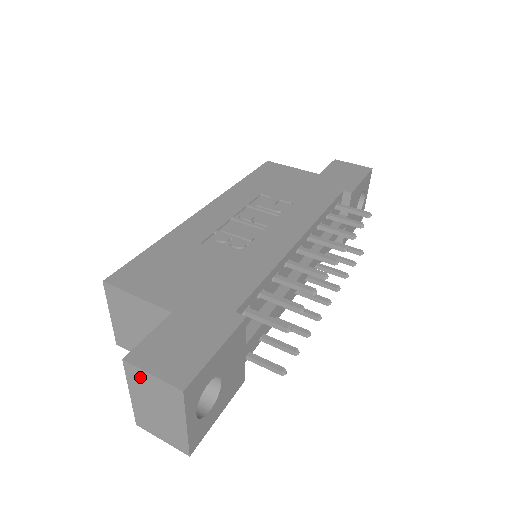
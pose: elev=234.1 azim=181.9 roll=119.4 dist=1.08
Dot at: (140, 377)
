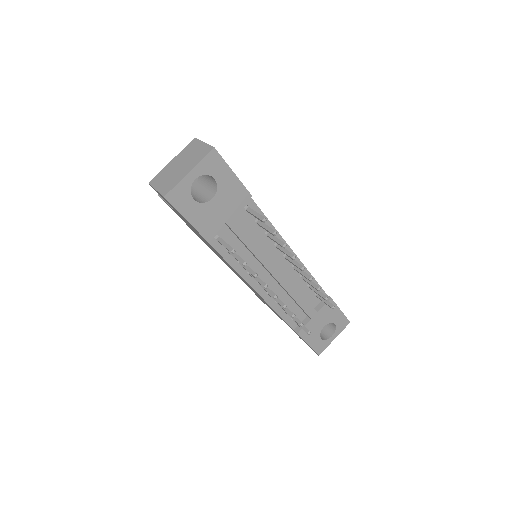
Dot at: (194, 146)
